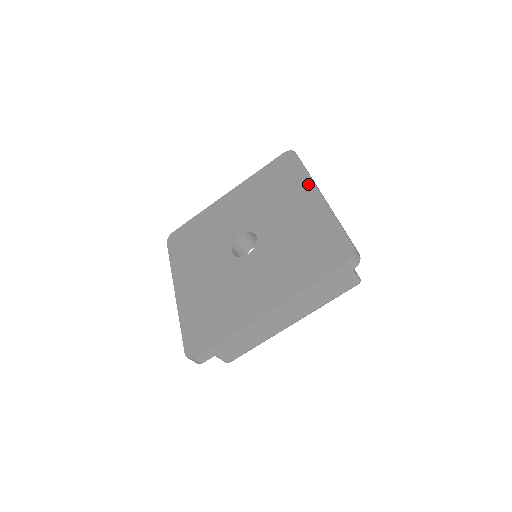
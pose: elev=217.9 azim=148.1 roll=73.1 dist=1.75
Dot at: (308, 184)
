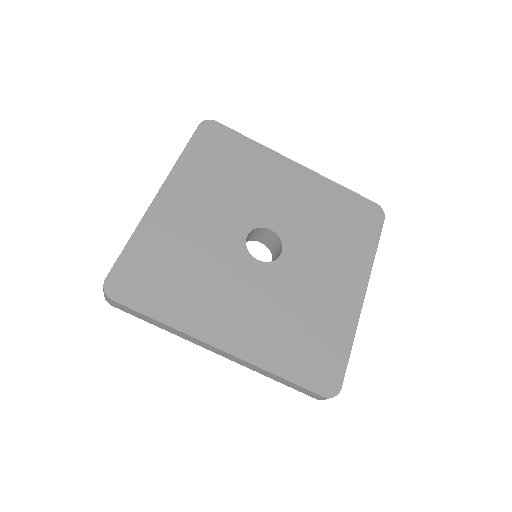
Dot at: (365, 269)
